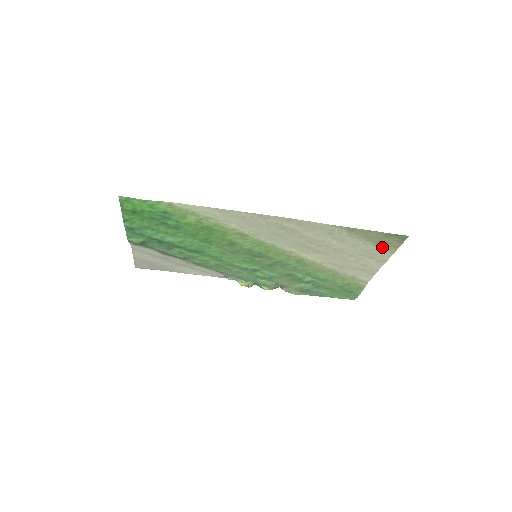
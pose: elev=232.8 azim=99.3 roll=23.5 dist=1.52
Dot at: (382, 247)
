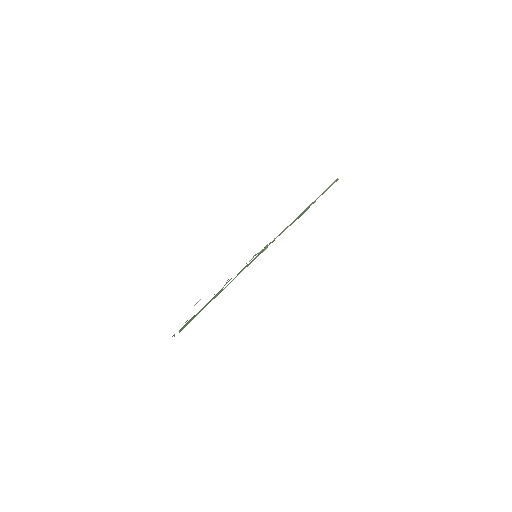
Dot at: occluded
